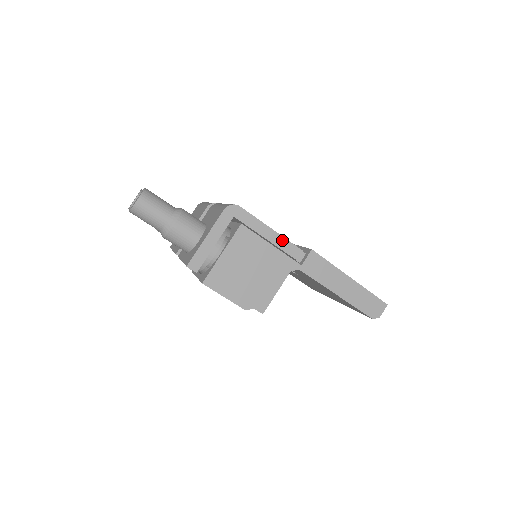
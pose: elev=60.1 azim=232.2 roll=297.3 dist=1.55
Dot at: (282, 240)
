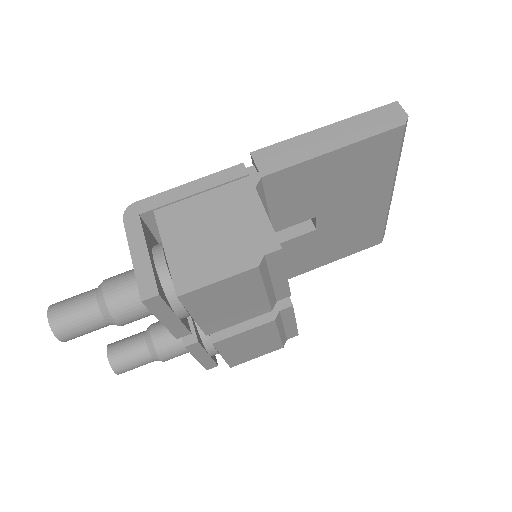
Dot at: (211, 179)
